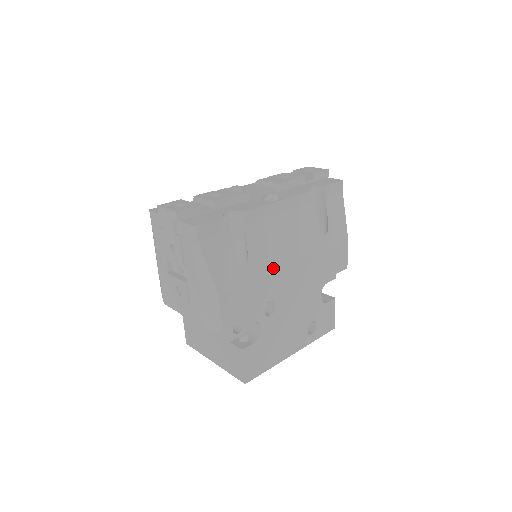
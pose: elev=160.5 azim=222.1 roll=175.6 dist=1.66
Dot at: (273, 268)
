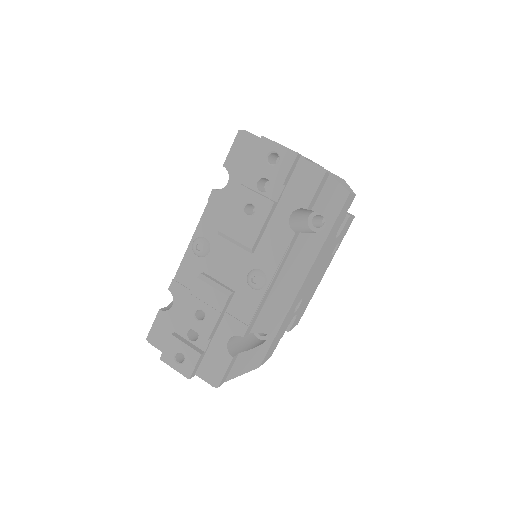
Dot at: (289, 307)
